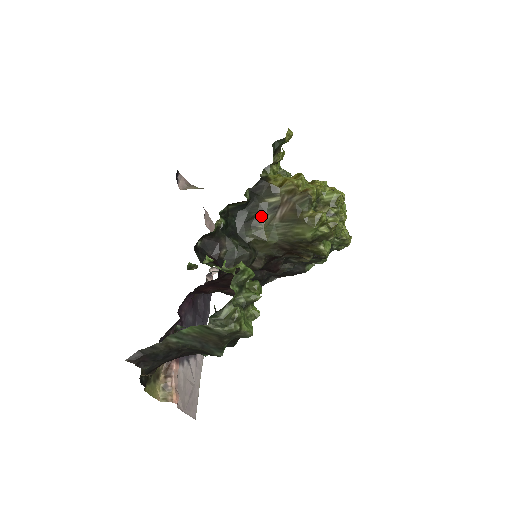
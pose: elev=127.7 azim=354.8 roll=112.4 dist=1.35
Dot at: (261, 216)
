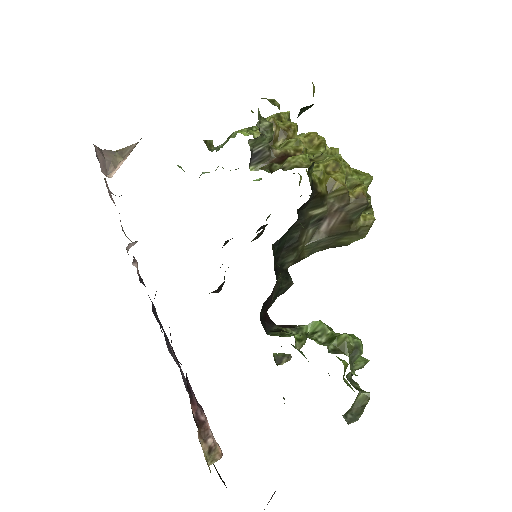
Dot at: (303, 234)
